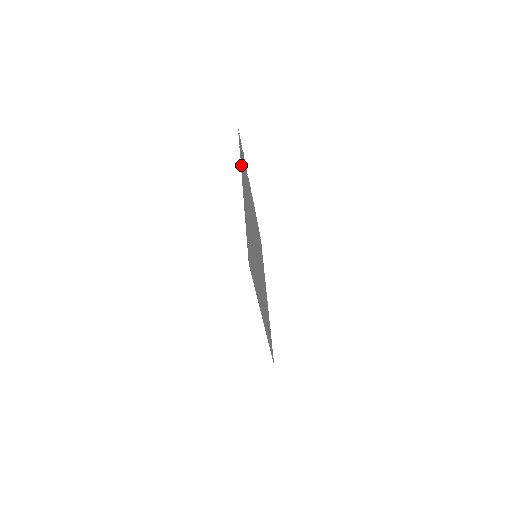
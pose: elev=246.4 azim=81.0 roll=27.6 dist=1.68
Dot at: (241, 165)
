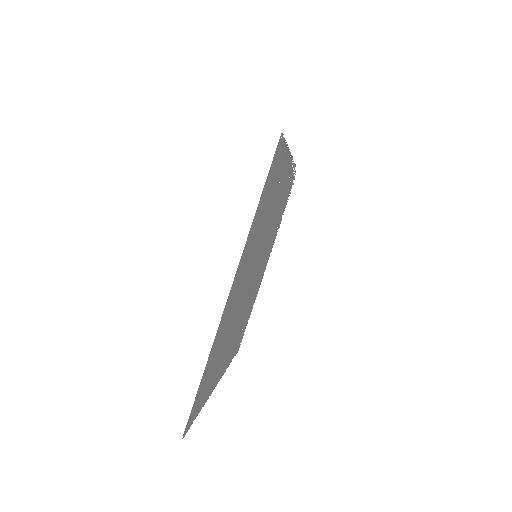
Dot at: (292, 168)
